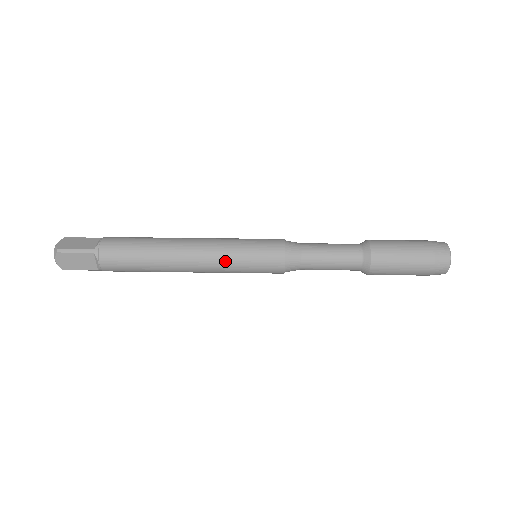
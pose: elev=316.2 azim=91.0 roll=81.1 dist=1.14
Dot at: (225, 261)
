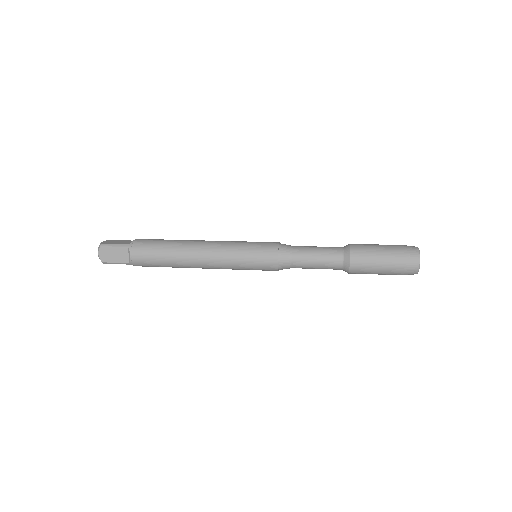
Dot at: (229, 255)
